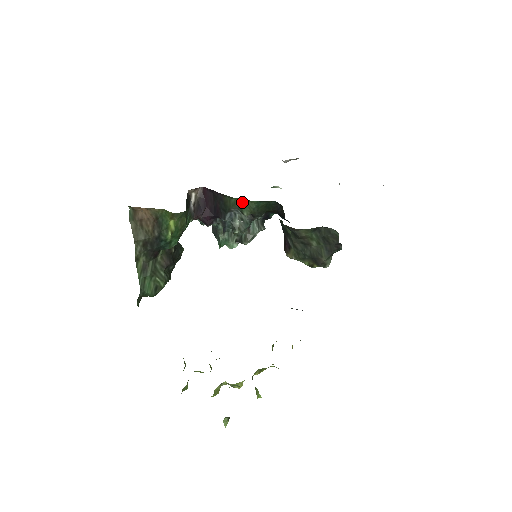
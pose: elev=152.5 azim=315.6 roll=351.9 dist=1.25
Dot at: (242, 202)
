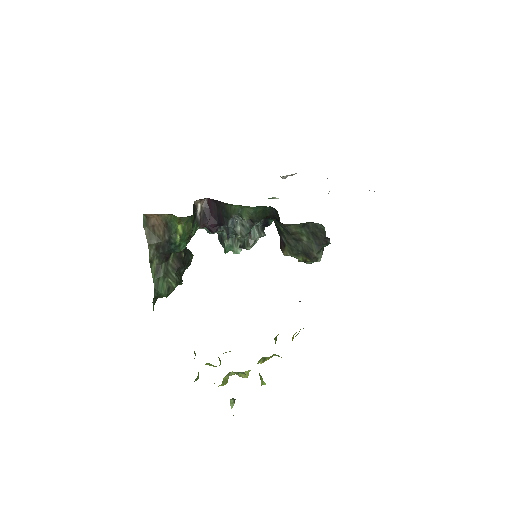
Dot at: (241, 208)
